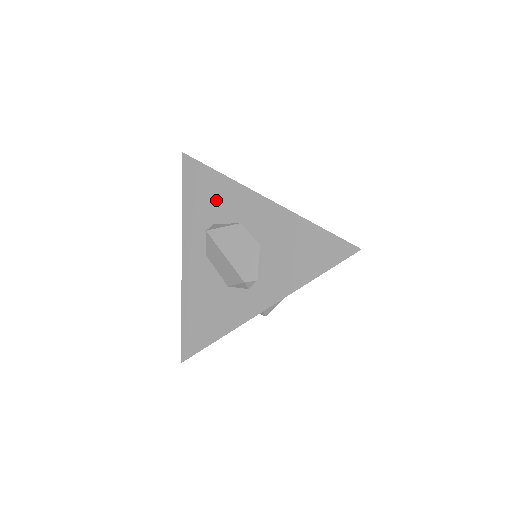
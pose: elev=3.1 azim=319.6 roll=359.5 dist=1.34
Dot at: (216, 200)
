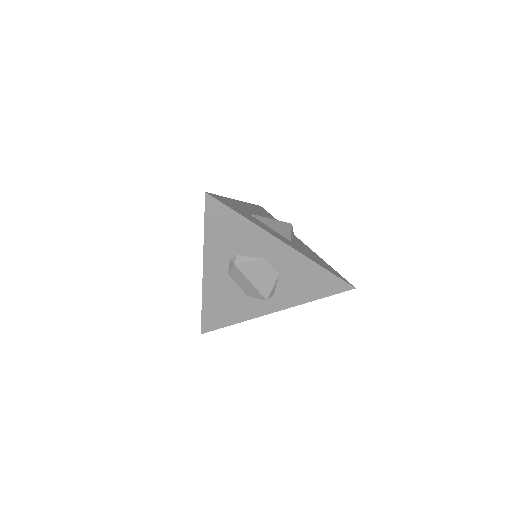
Dot at: (242, 239)
